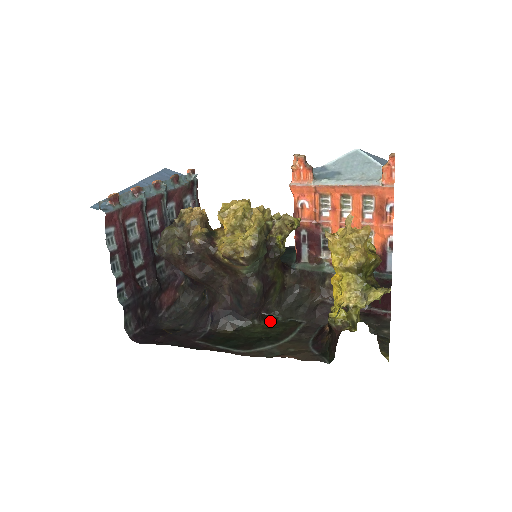
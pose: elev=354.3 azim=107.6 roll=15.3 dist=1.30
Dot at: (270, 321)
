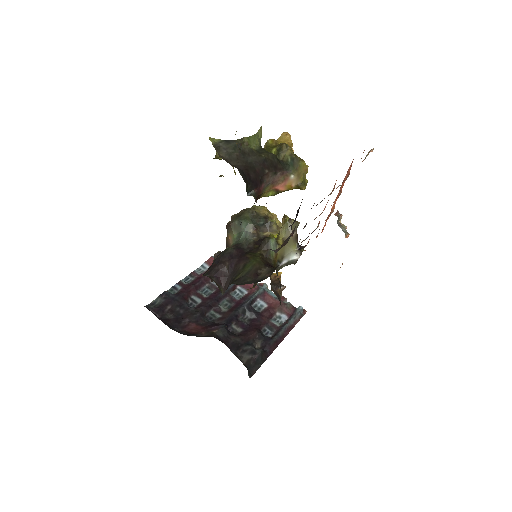
Dot at: occluded
